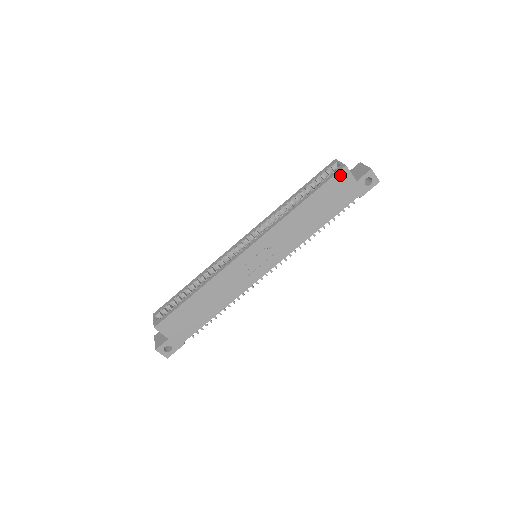
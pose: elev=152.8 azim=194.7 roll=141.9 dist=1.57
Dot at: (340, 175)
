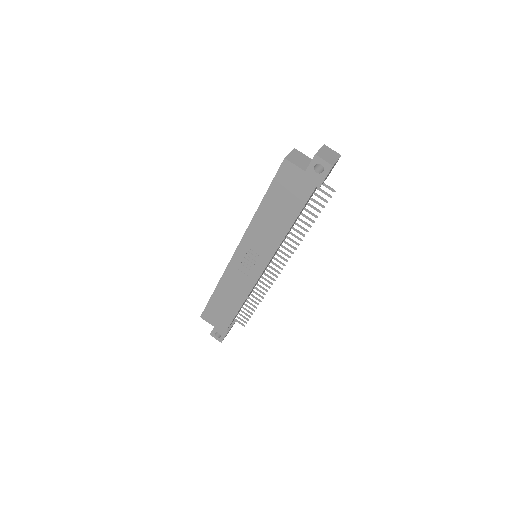
Dot at: (284, 169)
